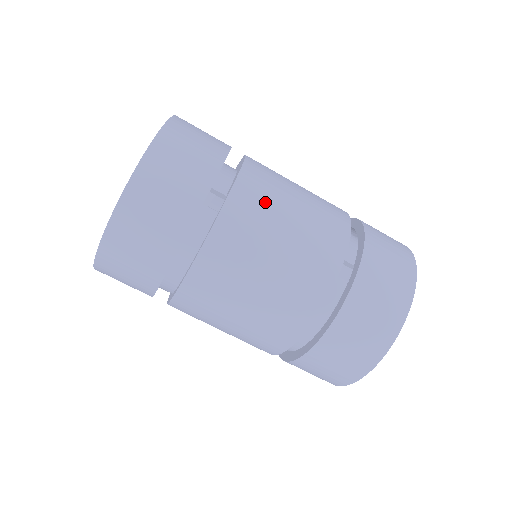
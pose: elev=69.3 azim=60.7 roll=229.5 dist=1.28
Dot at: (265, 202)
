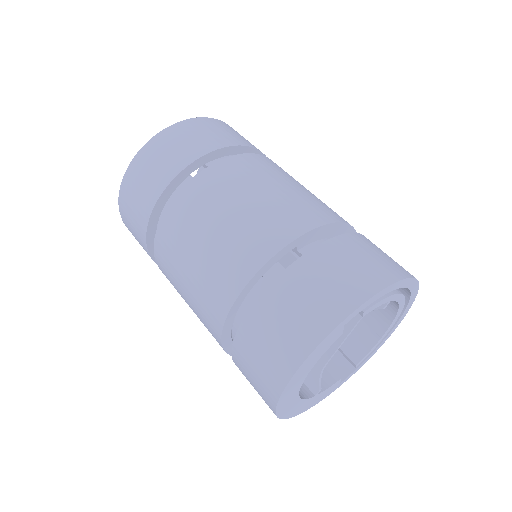
Dot at: (237, 179)
